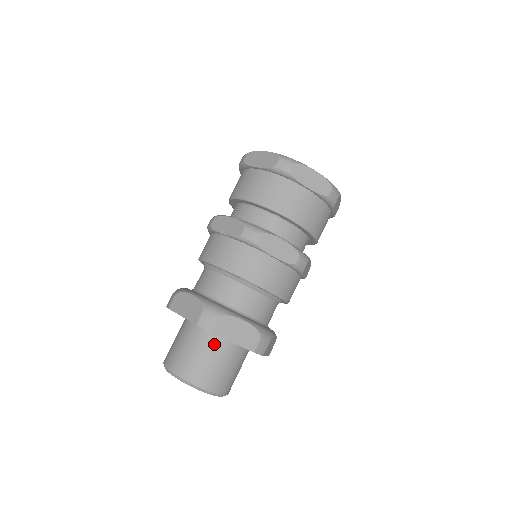
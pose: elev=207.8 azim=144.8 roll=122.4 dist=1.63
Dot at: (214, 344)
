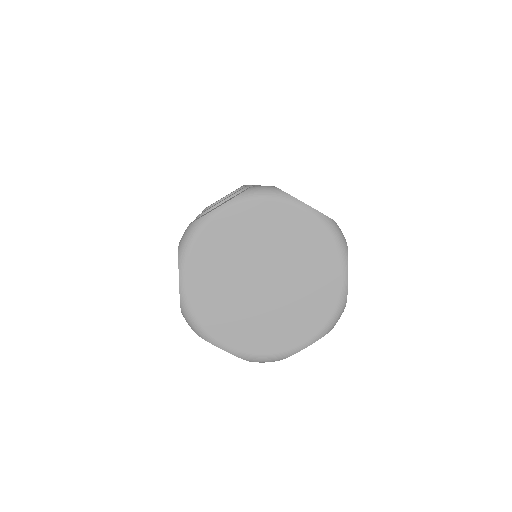
Dot at: occluded
